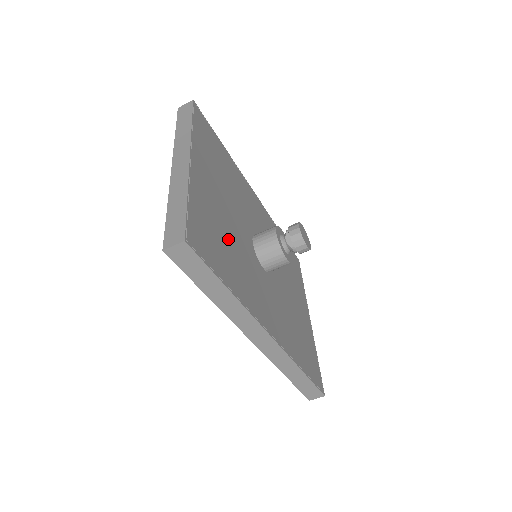
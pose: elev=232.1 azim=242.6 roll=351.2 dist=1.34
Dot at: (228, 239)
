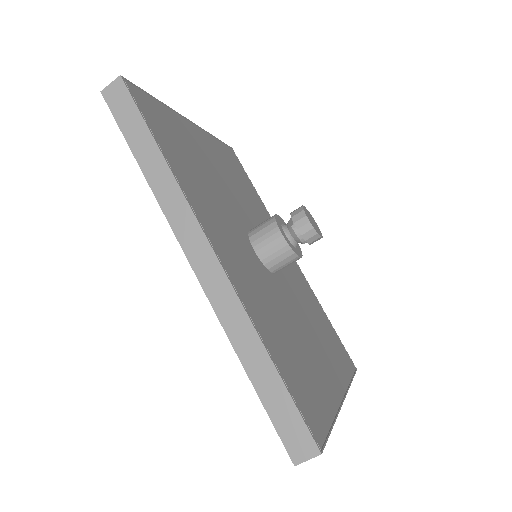
Dot at: (200, 170)
